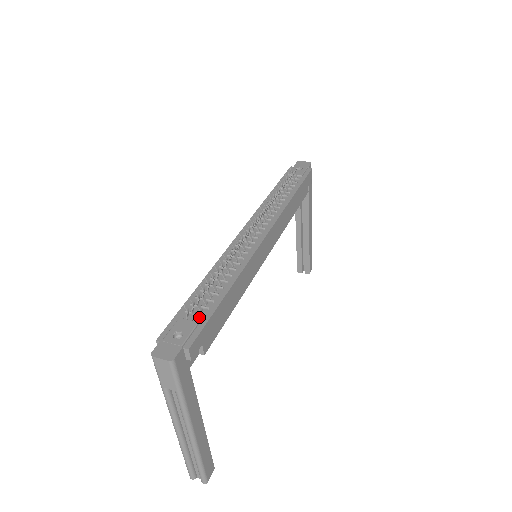
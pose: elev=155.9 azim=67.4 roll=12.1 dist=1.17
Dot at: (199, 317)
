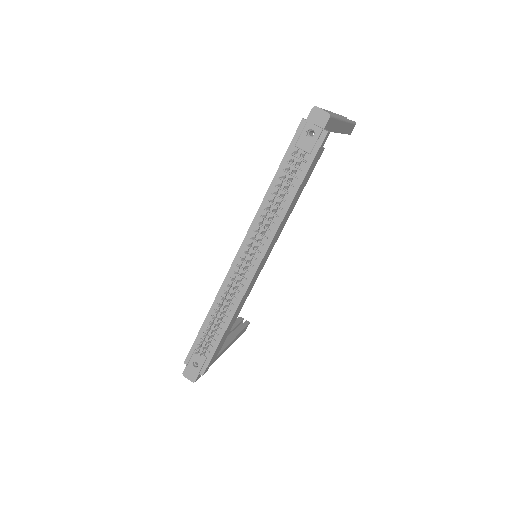
Dot at: (207, 352)
